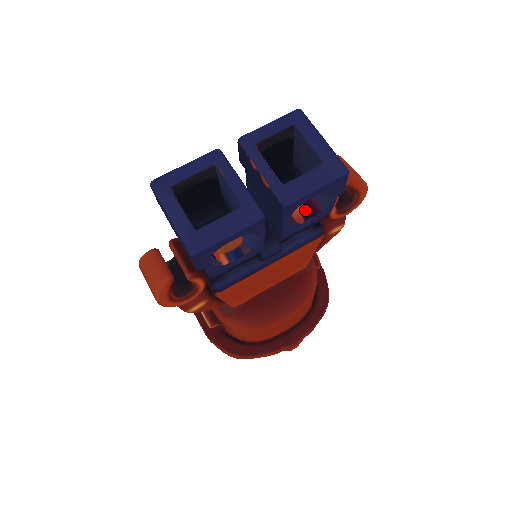
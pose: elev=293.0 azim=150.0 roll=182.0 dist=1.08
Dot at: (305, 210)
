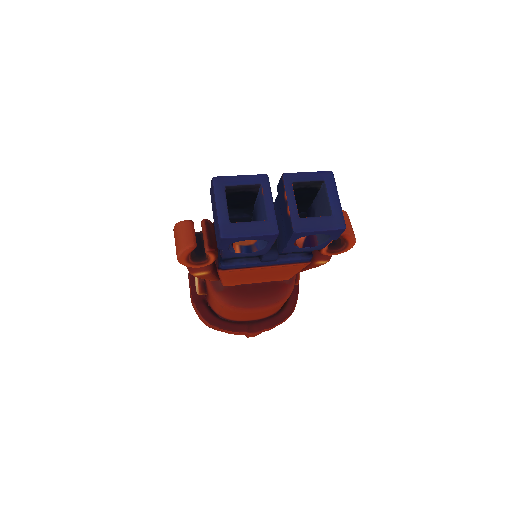
Dot at: (306, 240)
